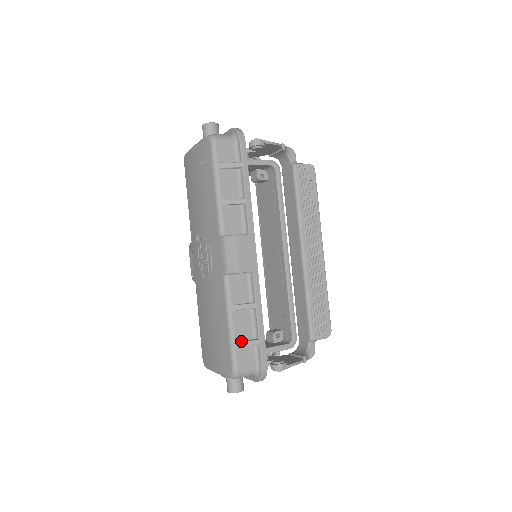
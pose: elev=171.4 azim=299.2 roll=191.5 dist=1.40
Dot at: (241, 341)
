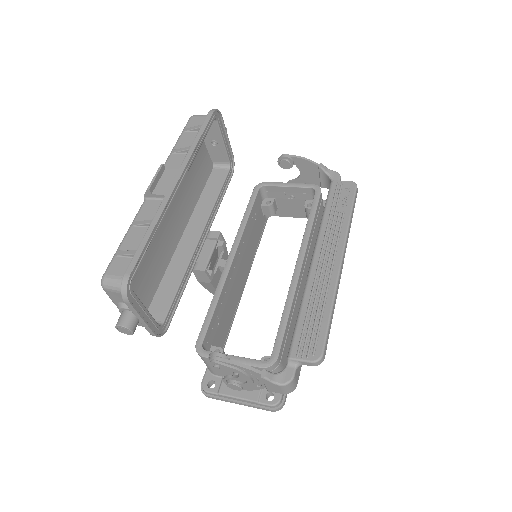
Dot at: (124, 251)
